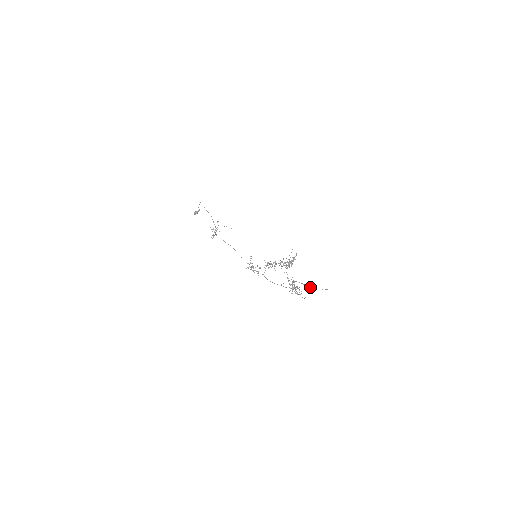
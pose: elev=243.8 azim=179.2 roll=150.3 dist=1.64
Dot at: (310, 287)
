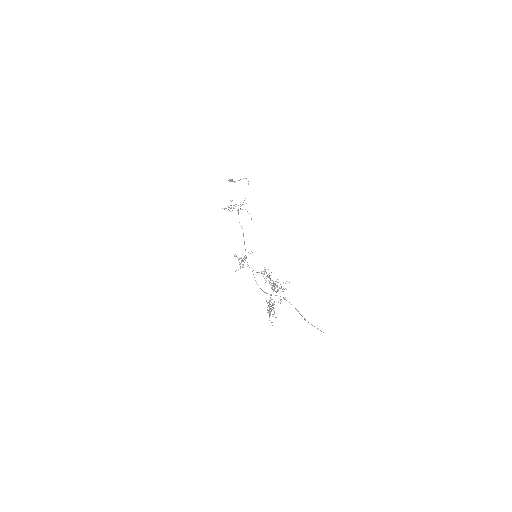
Dot at: occluded
